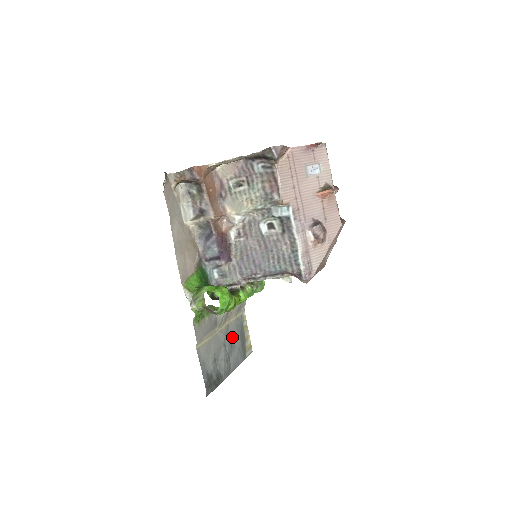
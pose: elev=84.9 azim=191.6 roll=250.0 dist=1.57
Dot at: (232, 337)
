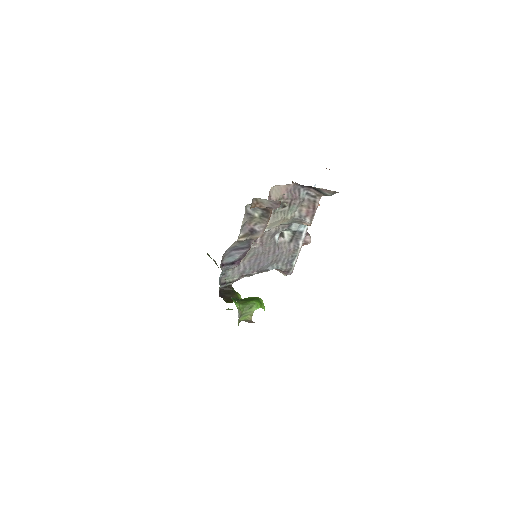
Dot at: occluded
